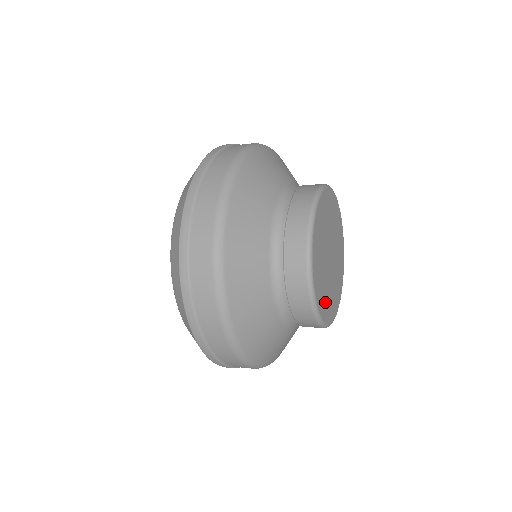
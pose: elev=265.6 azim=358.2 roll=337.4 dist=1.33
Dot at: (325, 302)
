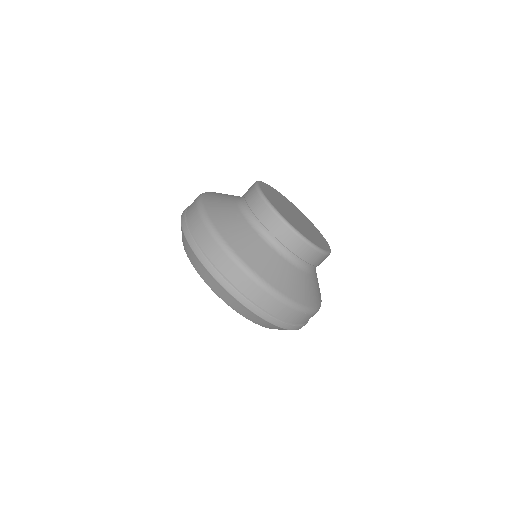
Dot at: (293, 223)
